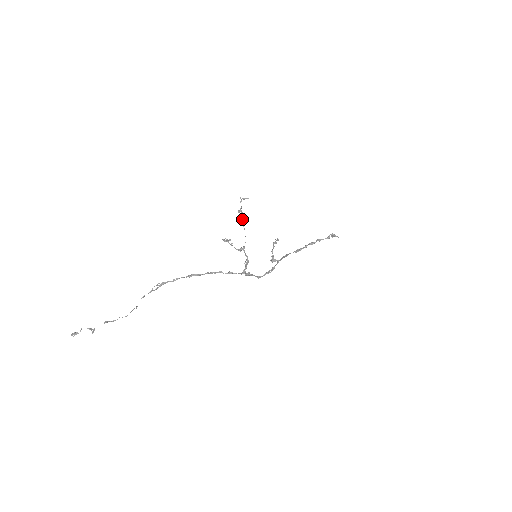
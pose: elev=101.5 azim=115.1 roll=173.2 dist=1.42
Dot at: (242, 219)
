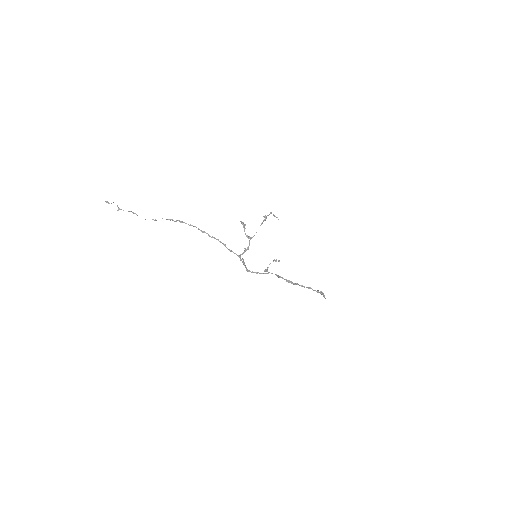
Dot at: (263, 221)
